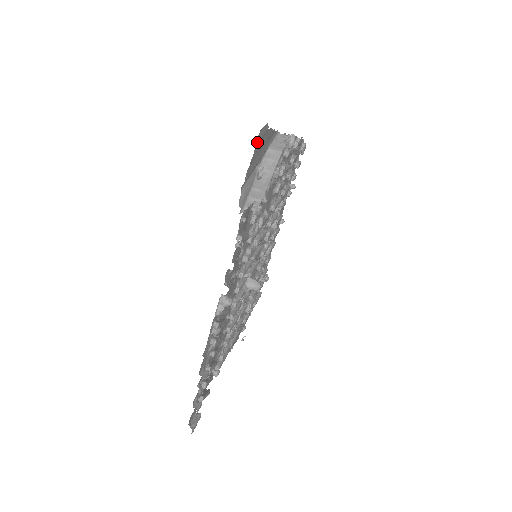
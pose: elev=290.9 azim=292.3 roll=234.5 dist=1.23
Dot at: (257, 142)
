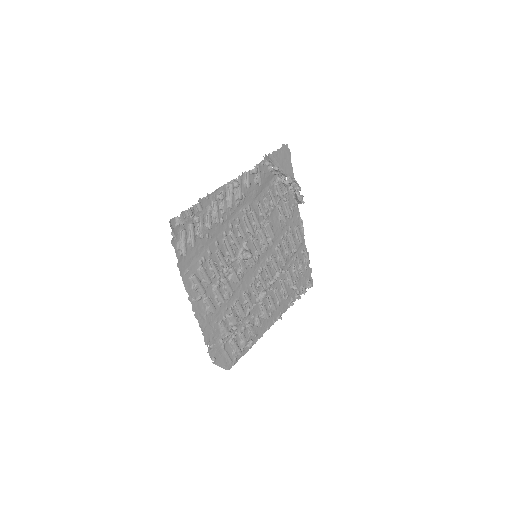
Dot at: (283, 147)
